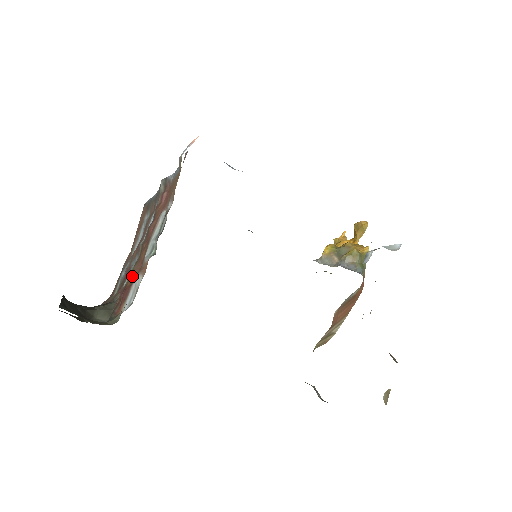
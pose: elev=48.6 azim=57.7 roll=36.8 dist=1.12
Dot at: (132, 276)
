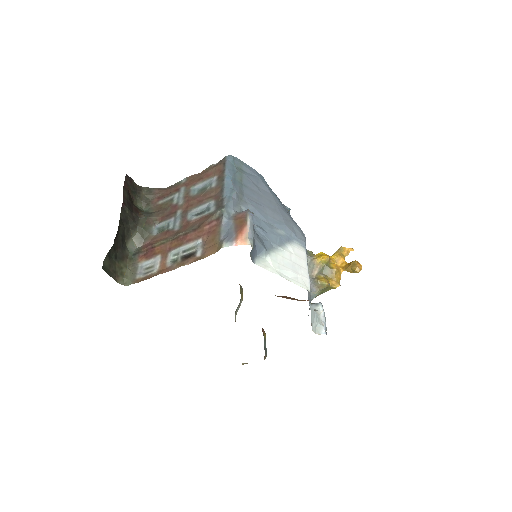
Dot at: (161, 246)
